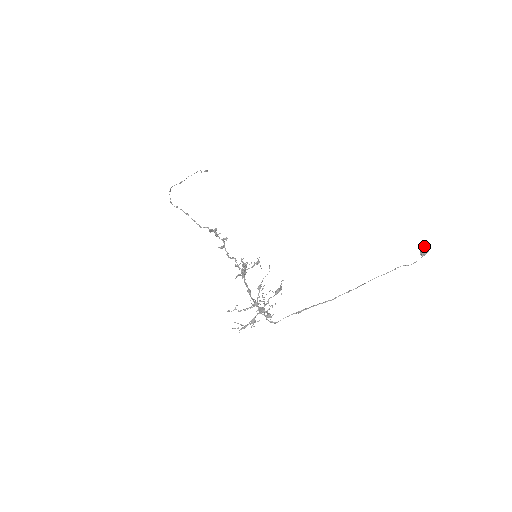
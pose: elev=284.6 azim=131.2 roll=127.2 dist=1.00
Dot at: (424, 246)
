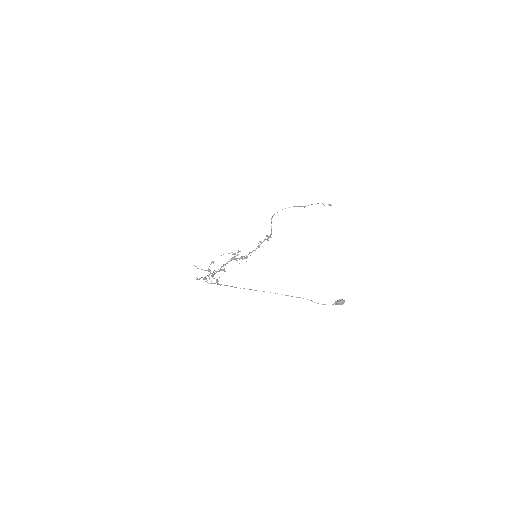
Dot at: (341, 299)
